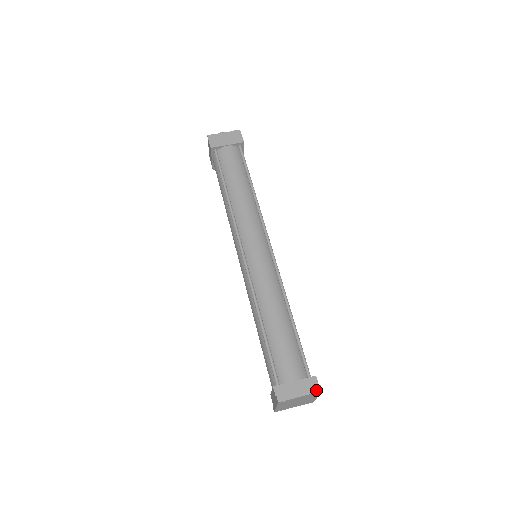
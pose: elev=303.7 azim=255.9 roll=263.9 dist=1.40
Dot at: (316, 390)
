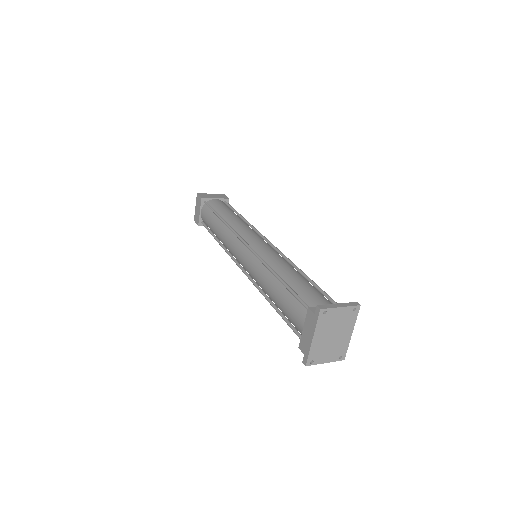
Dot at: (354, 304)
